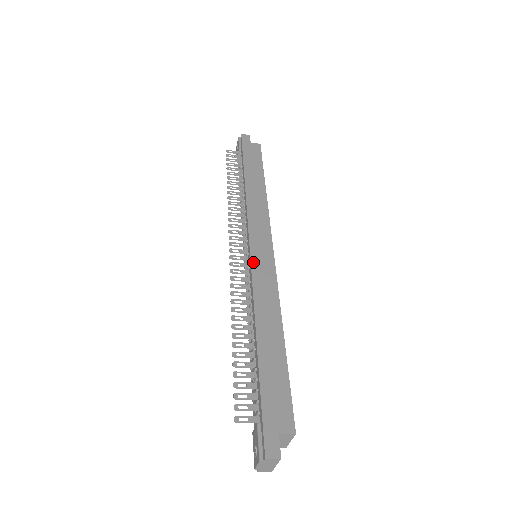
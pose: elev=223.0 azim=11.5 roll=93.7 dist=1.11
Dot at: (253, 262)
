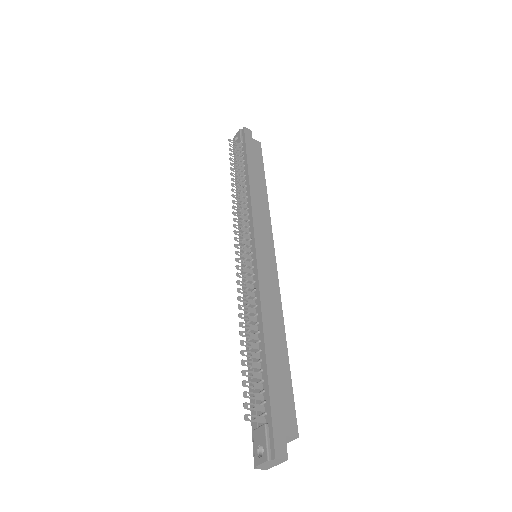
Dot at: (259, 263)
